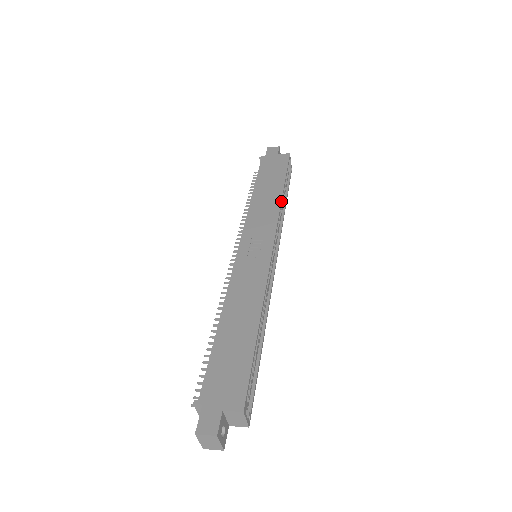
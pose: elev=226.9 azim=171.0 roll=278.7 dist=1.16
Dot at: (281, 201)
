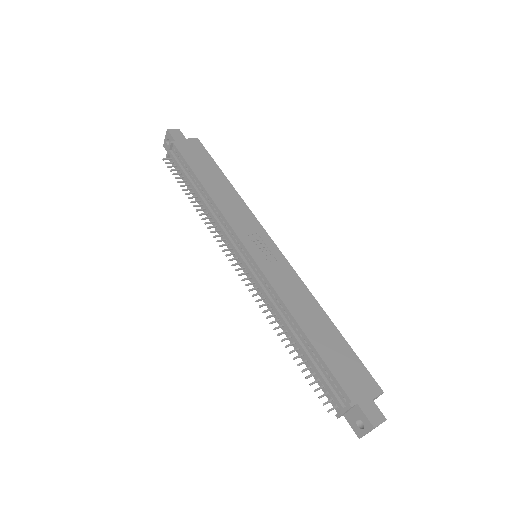
Dot at: (239, 195)
